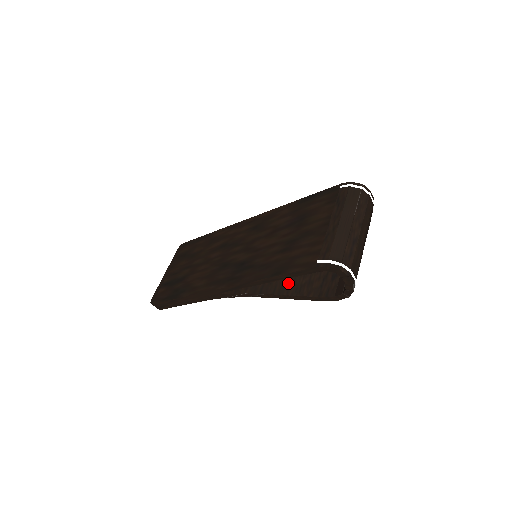
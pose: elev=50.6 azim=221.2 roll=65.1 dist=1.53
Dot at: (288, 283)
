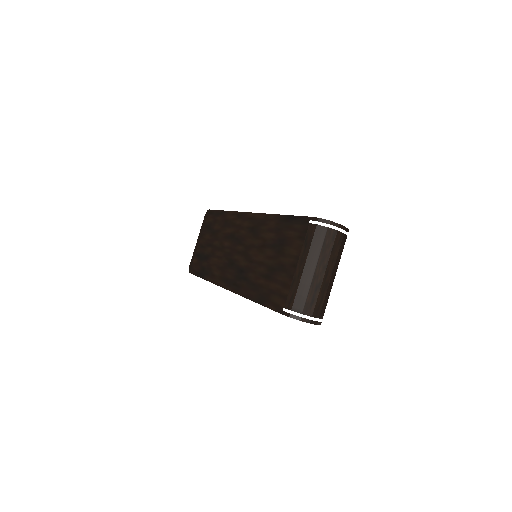
Dot at: occluded
